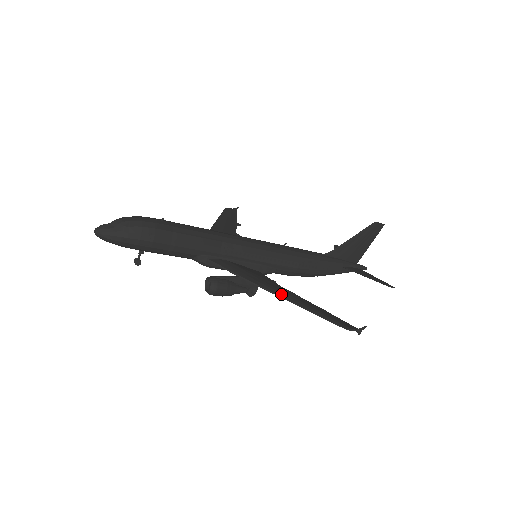
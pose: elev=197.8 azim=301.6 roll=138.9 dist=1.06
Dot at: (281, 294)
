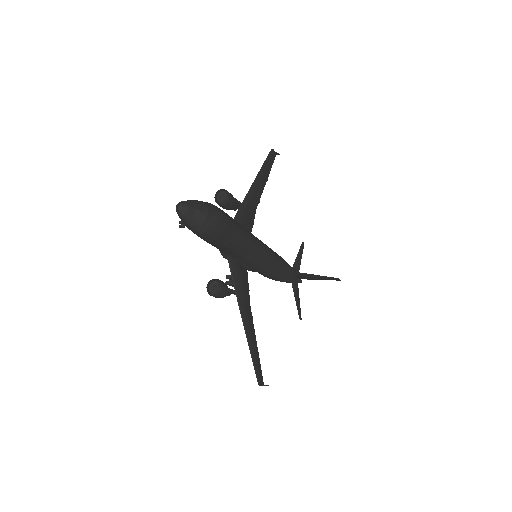
Dot at: (247, 329)
